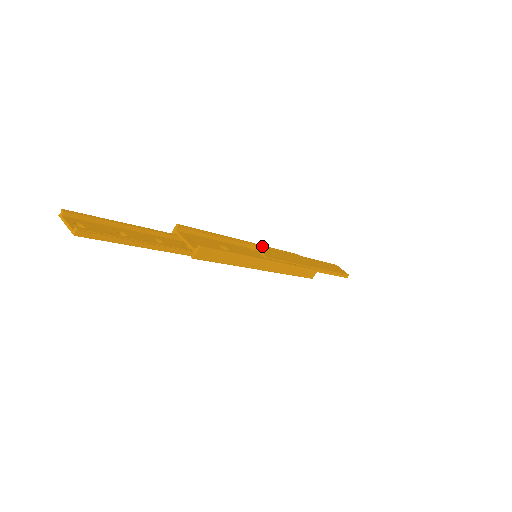
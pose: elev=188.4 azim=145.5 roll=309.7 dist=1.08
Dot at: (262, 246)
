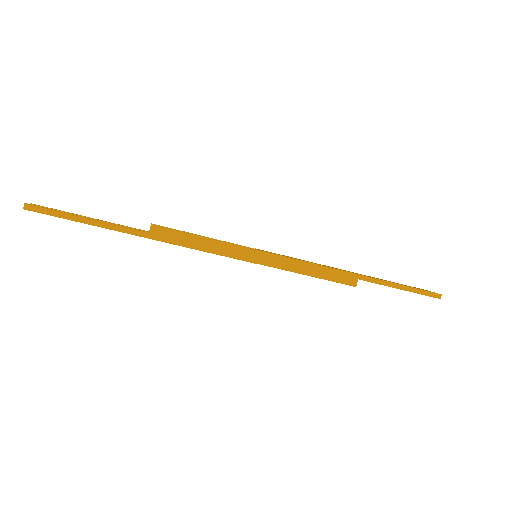
Dot at: occluded
